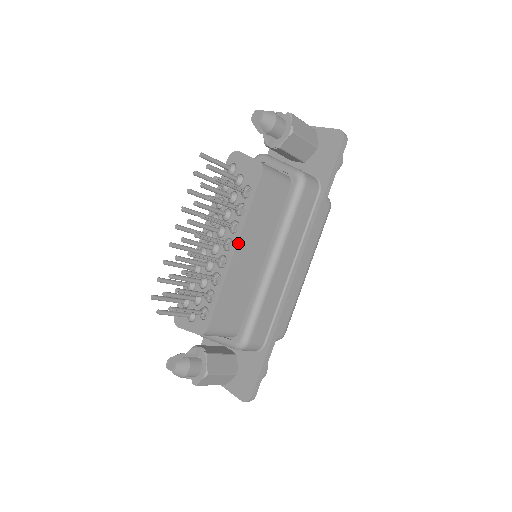
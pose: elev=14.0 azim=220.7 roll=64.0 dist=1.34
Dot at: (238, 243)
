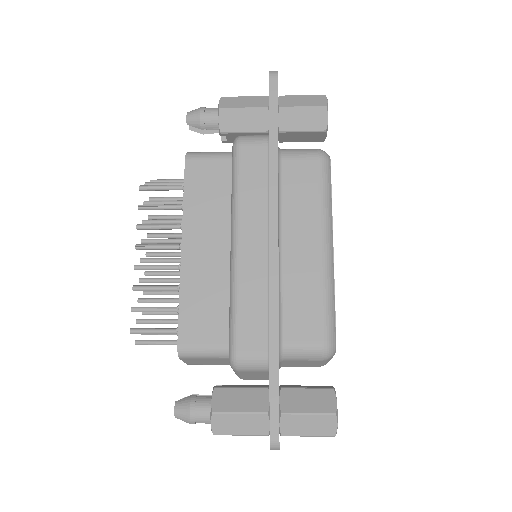
Dot at: (183, 238)
